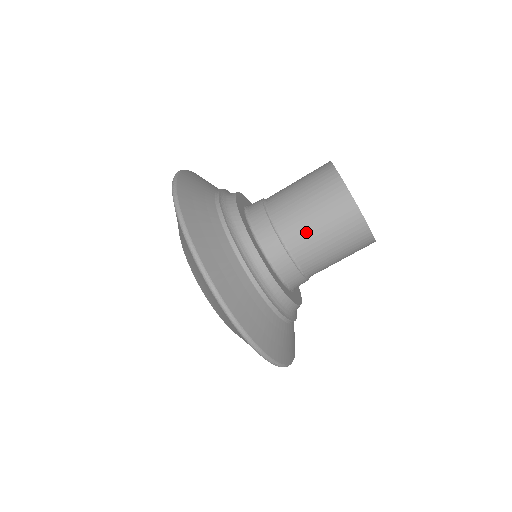
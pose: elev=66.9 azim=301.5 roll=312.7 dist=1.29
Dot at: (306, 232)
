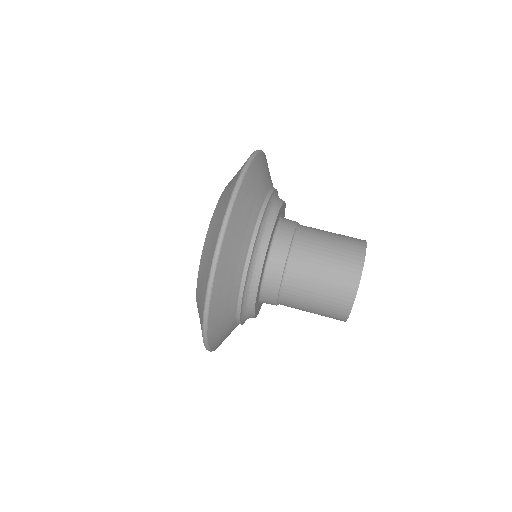
Dot at: (314, 251)
